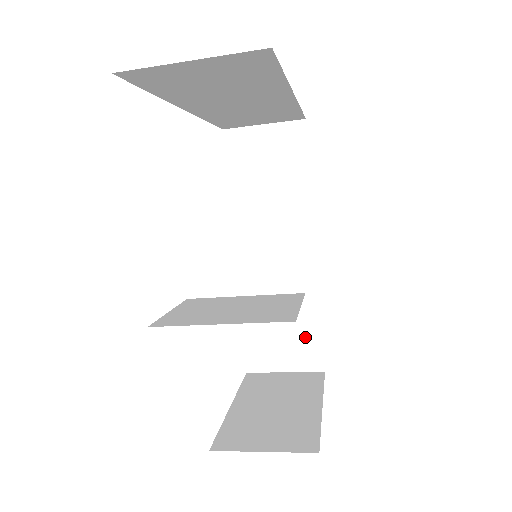
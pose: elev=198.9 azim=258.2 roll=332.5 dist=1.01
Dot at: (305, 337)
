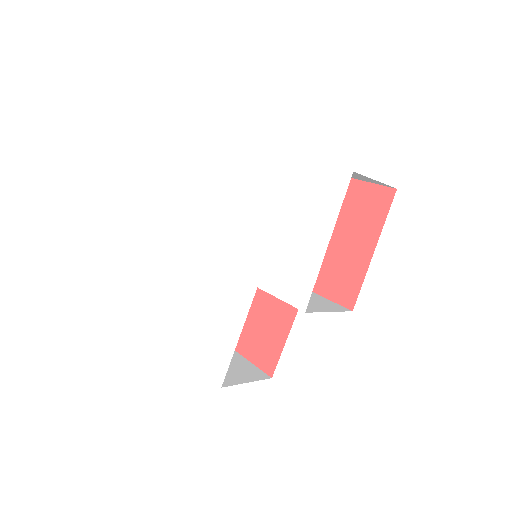
Dot at: occluded
